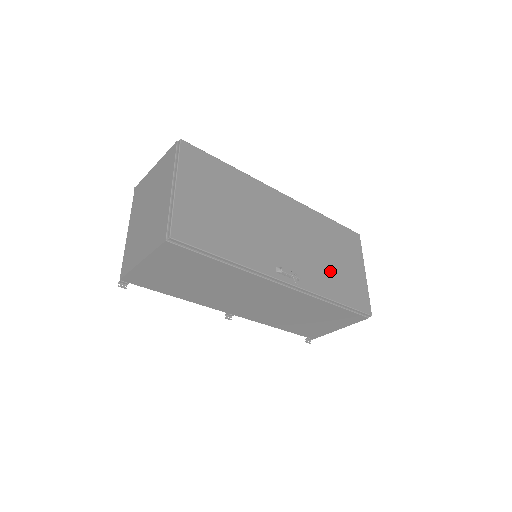
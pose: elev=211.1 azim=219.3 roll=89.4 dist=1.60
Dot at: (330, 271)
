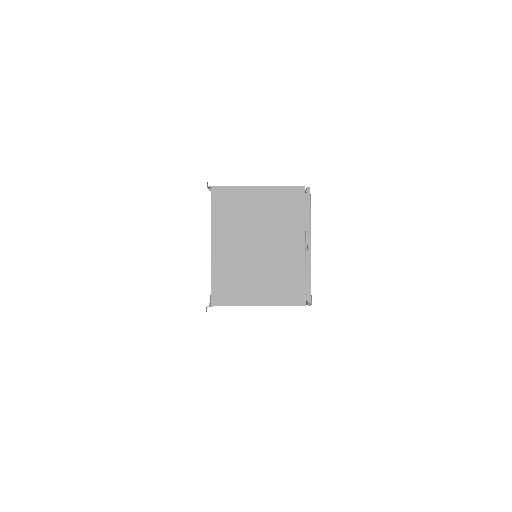
Dot at: occluded
